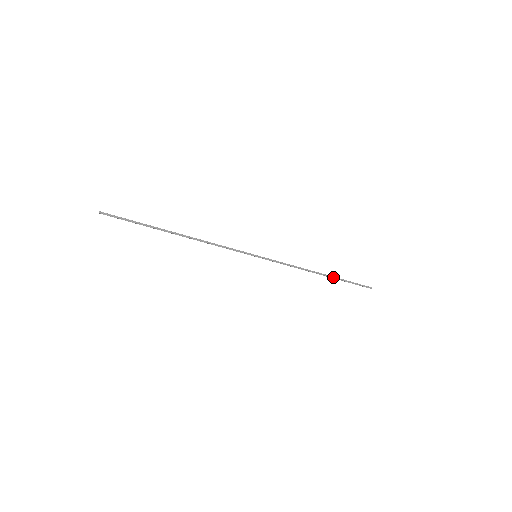
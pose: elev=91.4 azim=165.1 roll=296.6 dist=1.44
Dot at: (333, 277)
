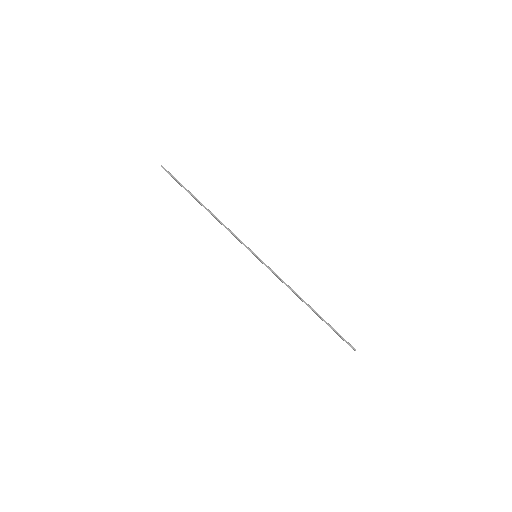
Dot at: (319, 315)
